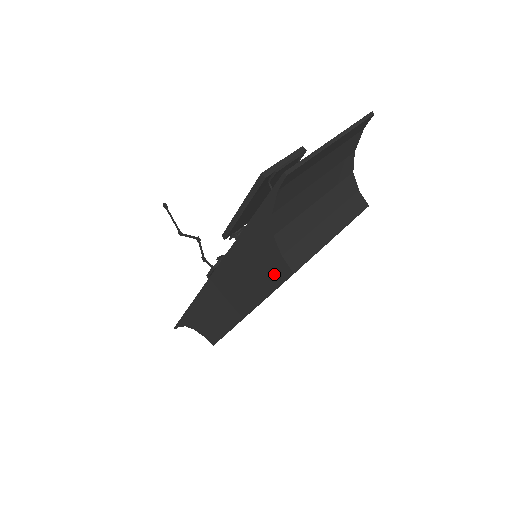
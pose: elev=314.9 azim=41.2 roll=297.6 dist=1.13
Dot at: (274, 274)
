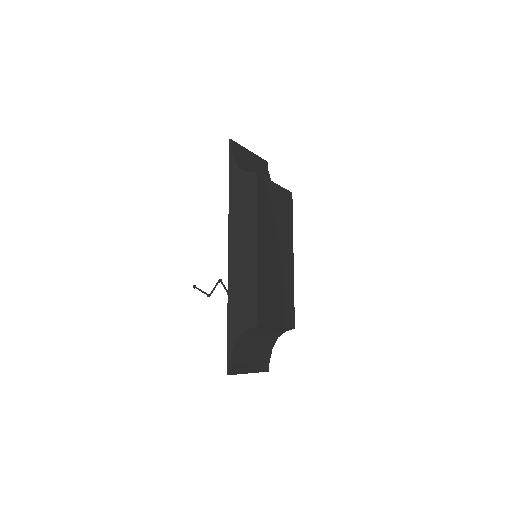
Dot at: (251, 187)
